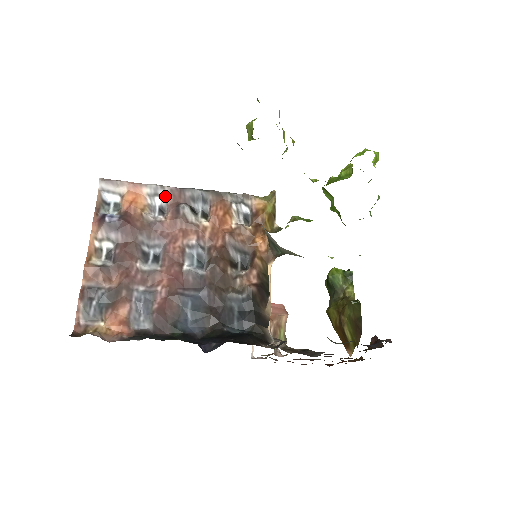
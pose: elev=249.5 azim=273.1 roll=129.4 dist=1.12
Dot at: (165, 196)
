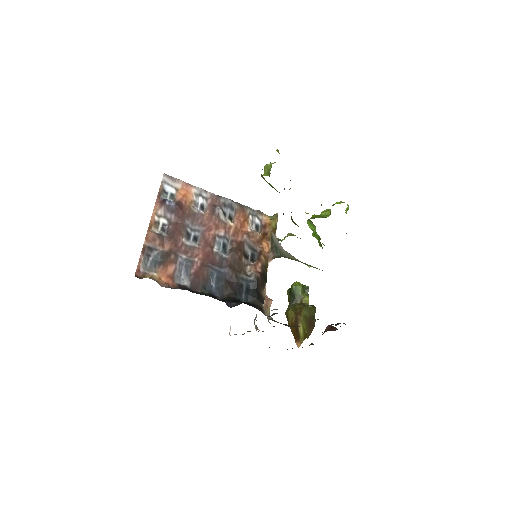
Dot at: (206, 198)
